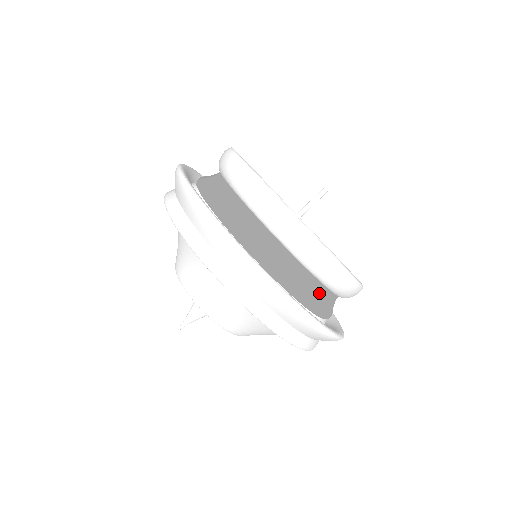
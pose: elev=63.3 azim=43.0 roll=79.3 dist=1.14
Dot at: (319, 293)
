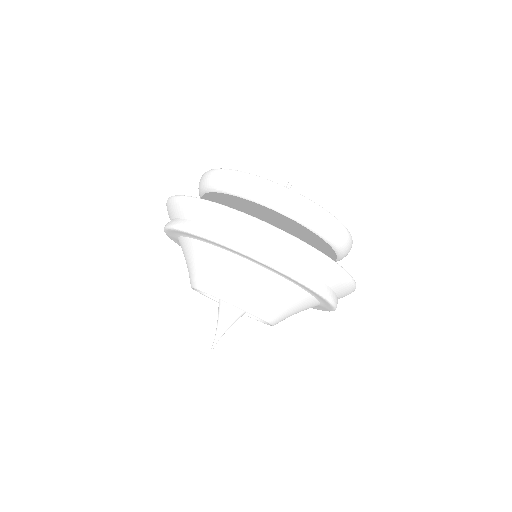
Dot at: (304, 234)
